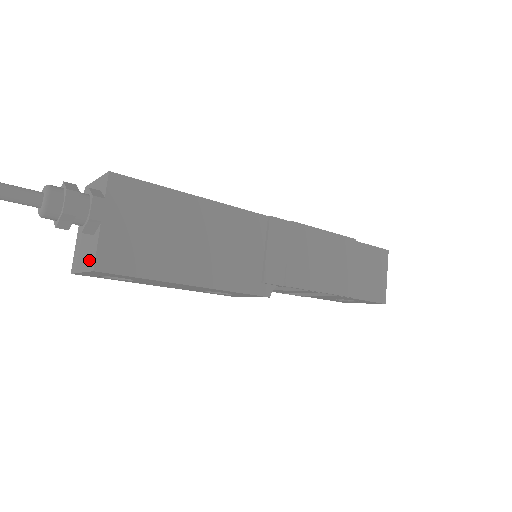
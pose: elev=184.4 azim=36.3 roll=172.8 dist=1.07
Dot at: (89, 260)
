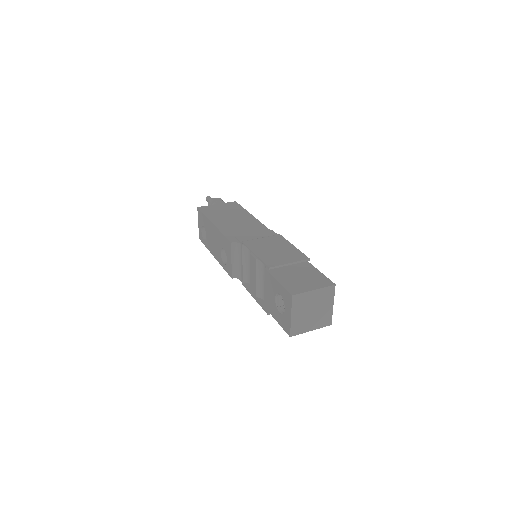
Dot at: occluded
